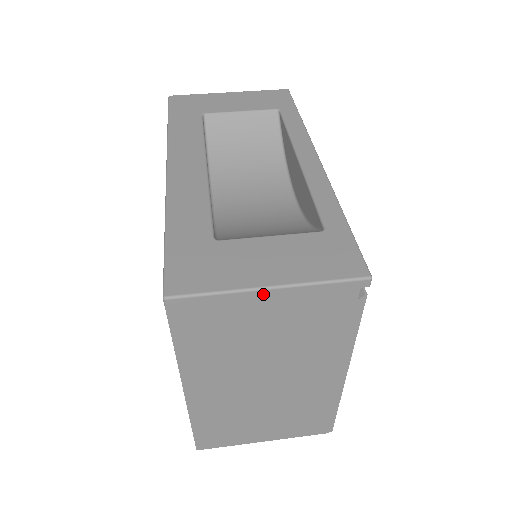
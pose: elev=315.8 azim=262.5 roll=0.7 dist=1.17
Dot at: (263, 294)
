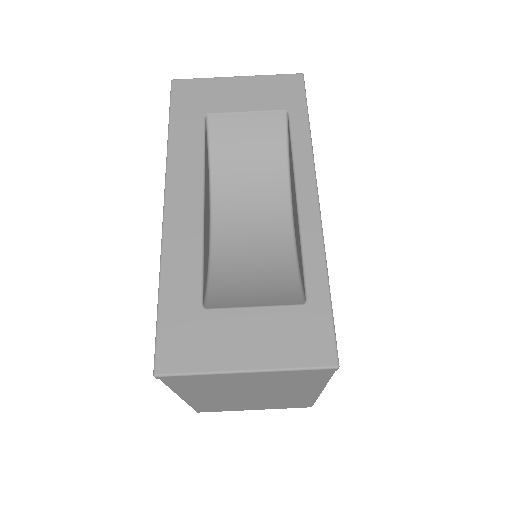
Dot at: (240, 374)
